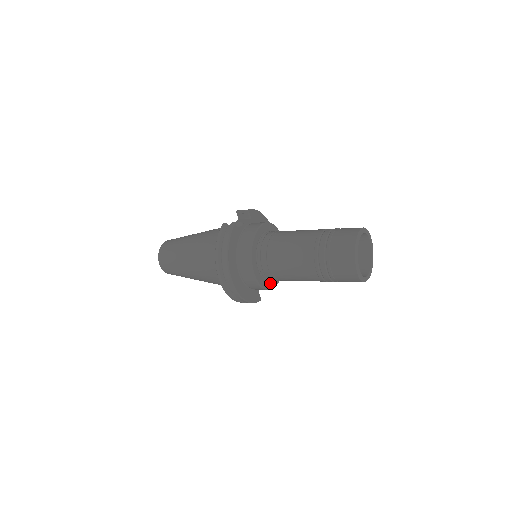
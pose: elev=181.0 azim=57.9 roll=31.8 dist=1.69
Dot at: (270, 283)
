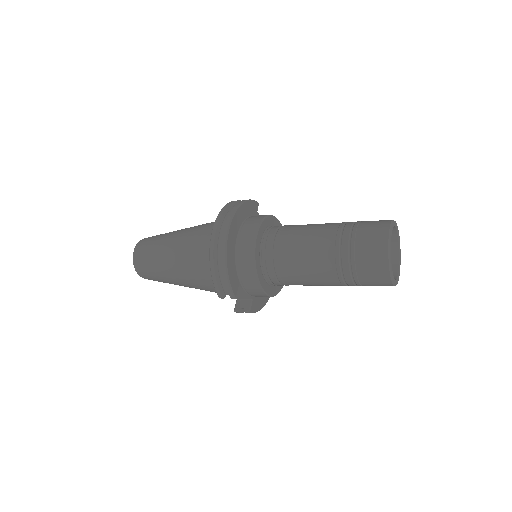
Dot at: (261, 274)
